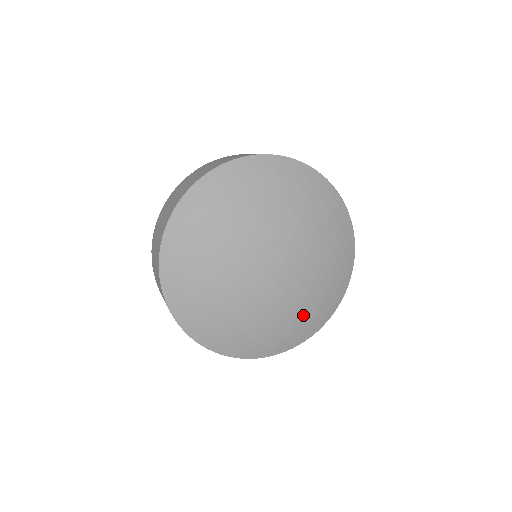
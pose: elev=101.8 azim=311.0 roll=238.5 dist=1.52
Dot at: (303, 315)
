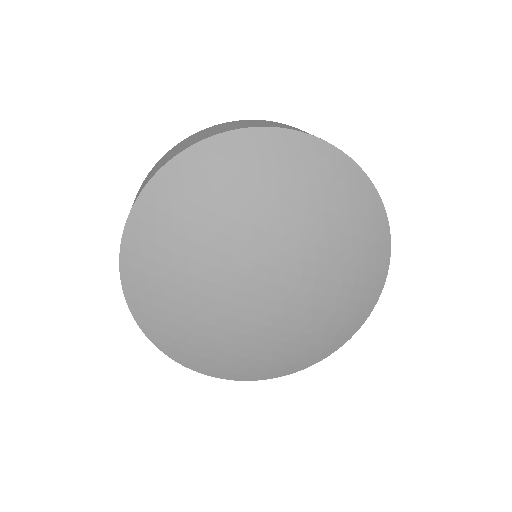
Dot at: (343, 302)
